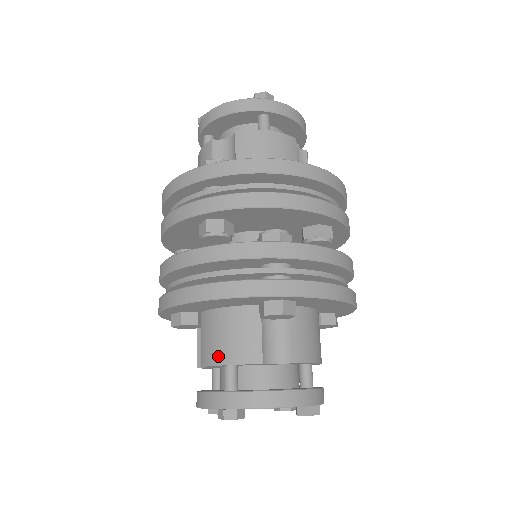
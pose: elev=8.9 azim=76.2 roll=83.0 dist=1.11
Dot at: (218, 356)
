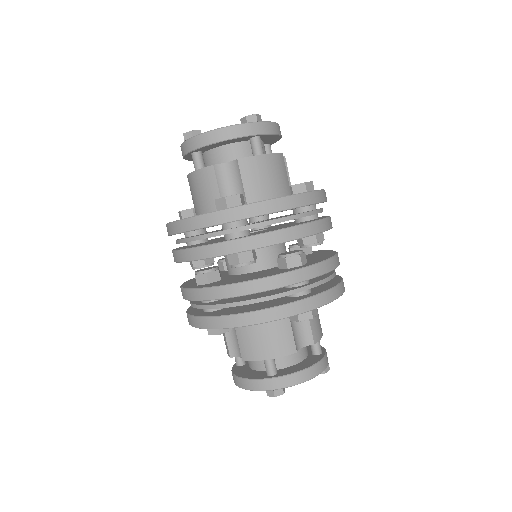
Dot at: (260, 354)
